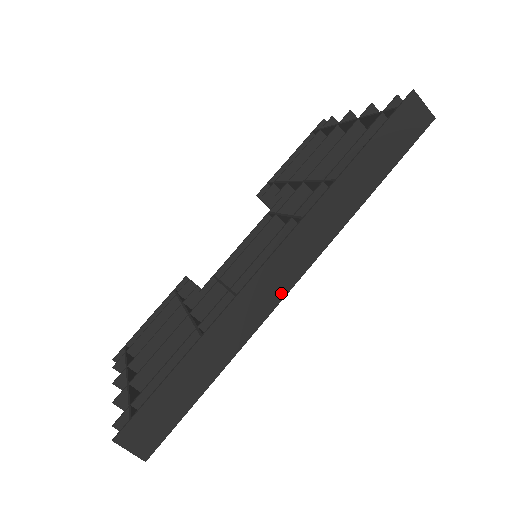
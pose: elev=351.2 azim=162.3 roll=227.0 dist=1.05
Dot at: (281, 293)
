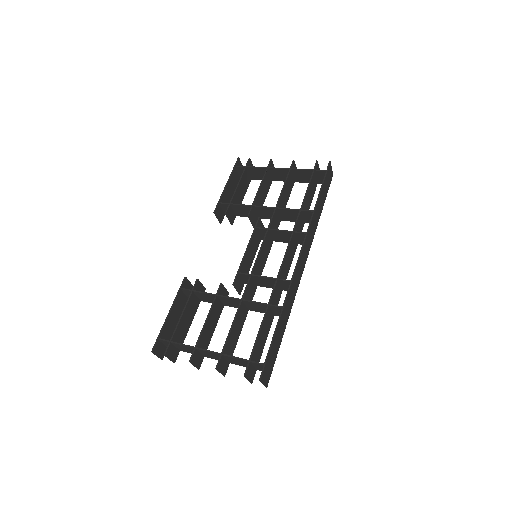
Dot at: (301, 275)
